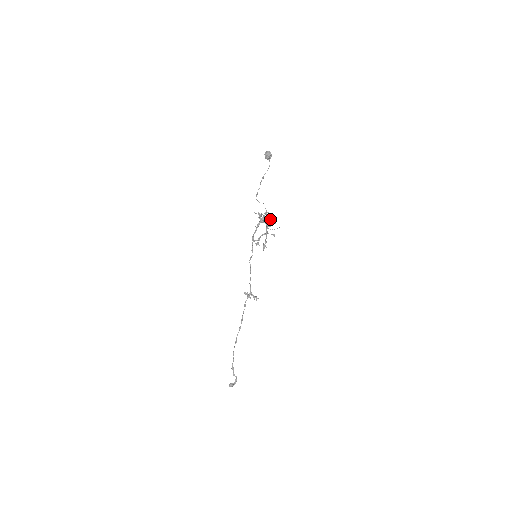
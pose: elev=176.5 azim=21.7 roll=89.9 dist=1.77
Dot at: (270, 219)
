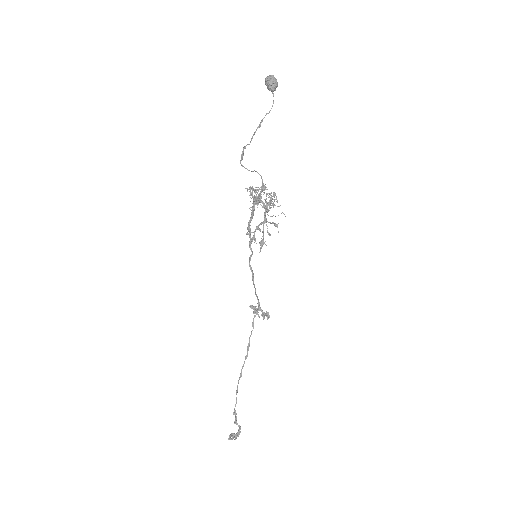
Dot at: (270, 198)
